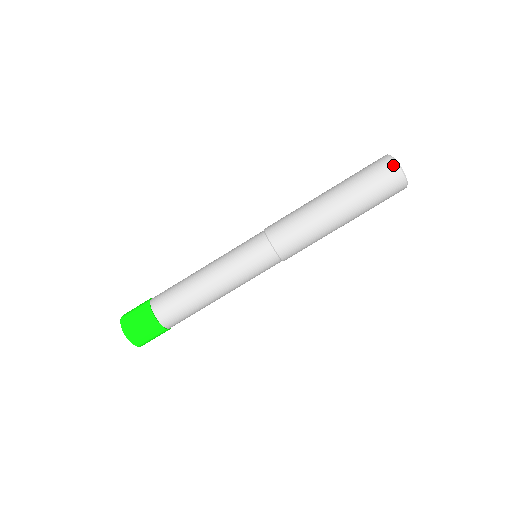
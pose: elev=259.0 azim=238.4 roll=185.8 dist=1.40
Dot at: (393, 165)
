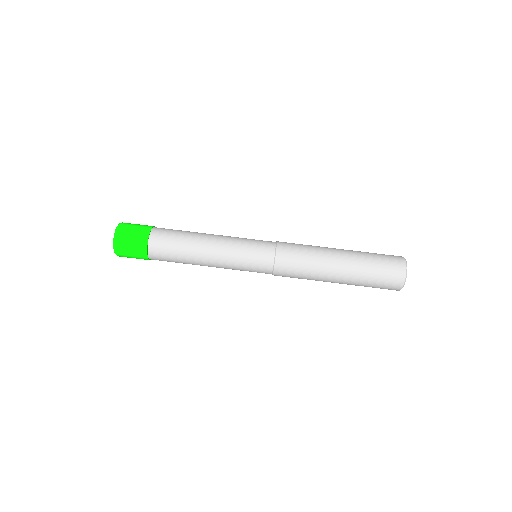
Dot at: (401, 257)
